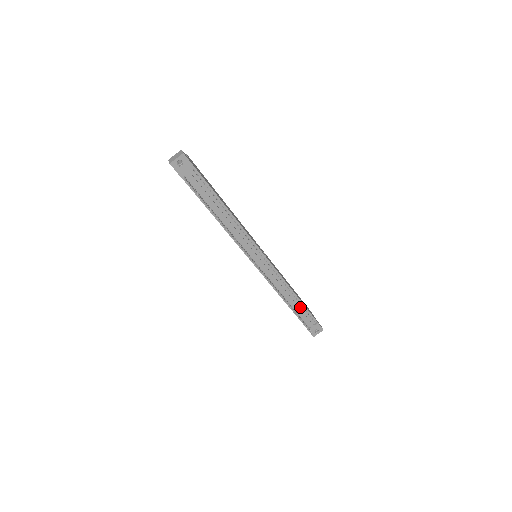
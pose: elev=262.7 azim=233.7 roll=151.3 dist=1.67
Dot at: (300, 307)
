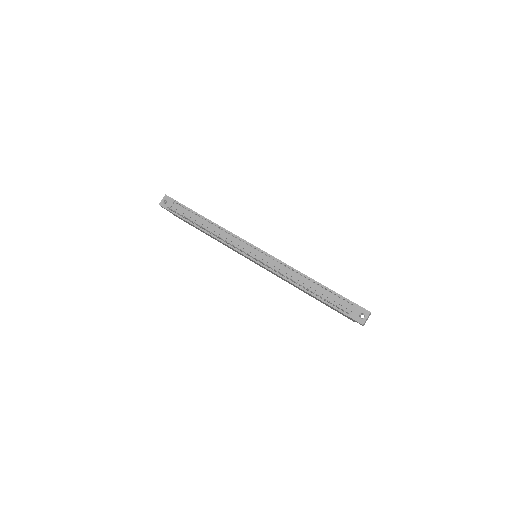
Dot at: (324, 291)
